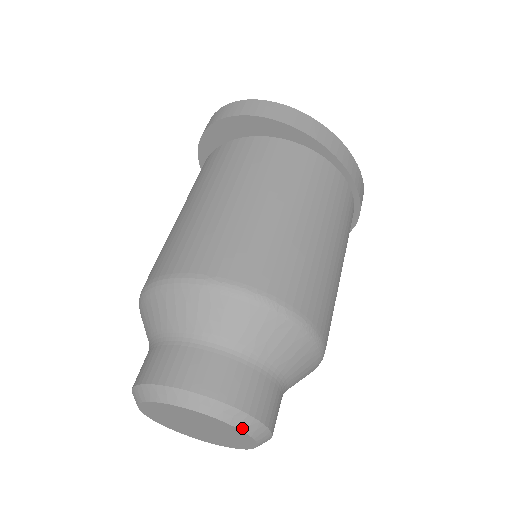
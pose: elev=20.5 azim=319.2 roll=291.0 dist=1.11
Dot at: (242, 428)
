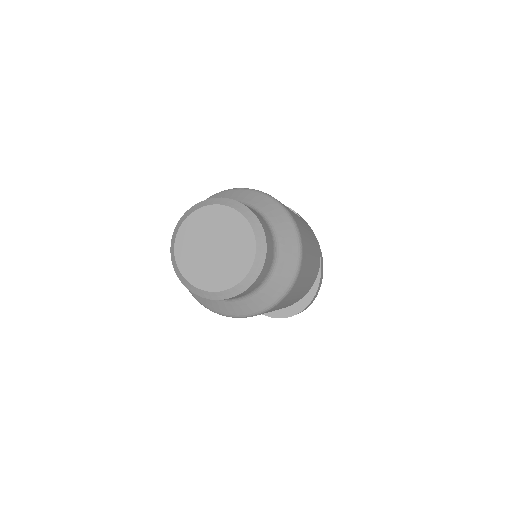
Dot at: (256, 235)
